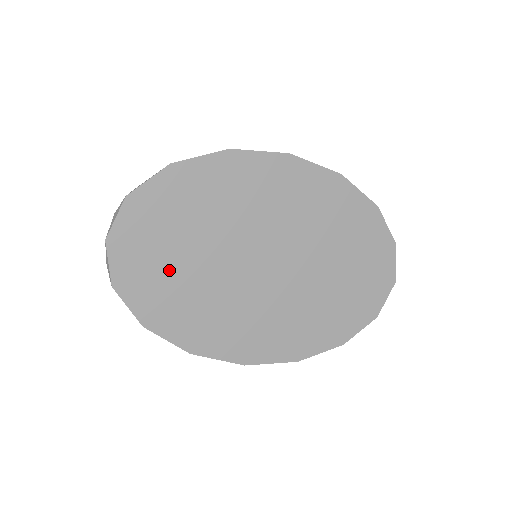
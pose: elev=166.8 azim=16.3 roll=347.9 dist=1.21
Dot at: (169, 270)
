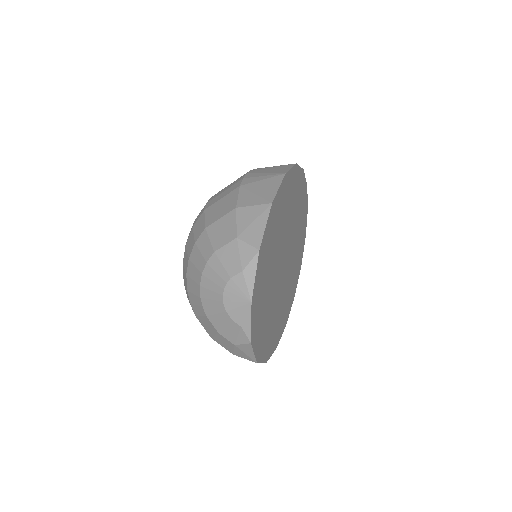
Dot at: (266, 302)
